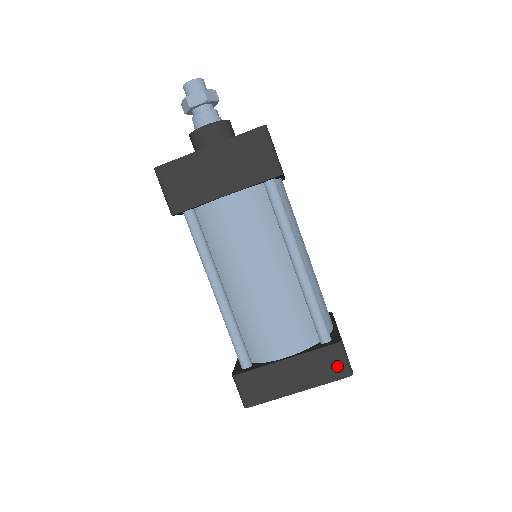
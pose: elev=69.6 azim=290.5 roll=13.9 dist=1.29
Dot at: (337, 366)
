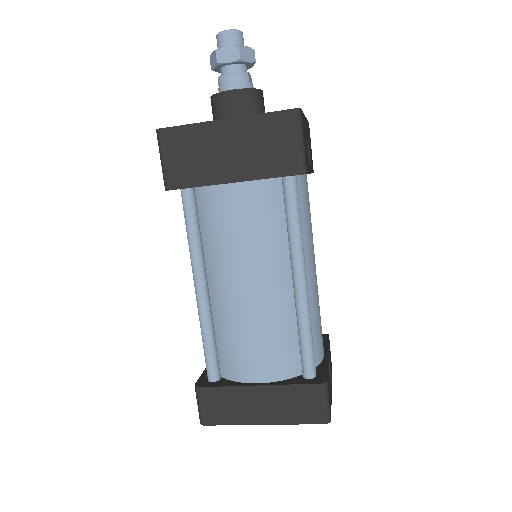
Dot at: (314, 409)
